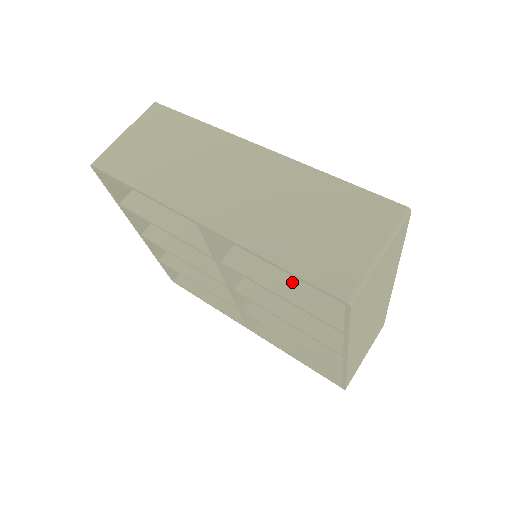
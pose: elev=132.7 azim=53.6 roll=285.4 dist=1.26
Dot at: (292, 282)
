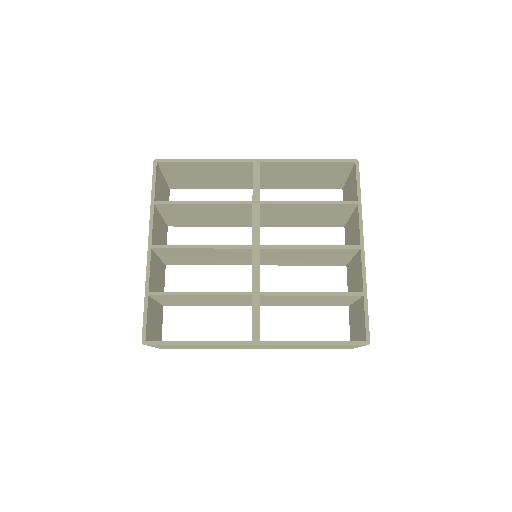
Dot at: occluded
